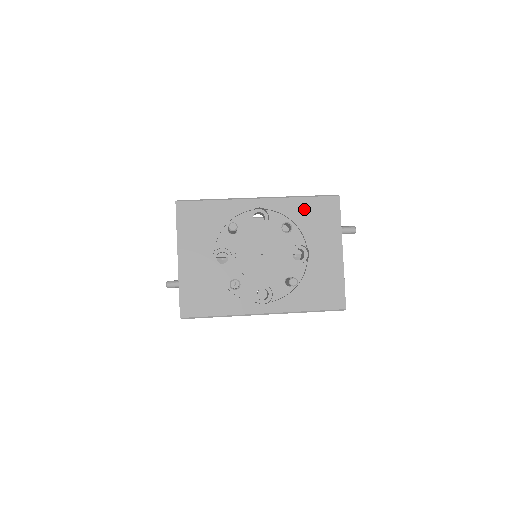
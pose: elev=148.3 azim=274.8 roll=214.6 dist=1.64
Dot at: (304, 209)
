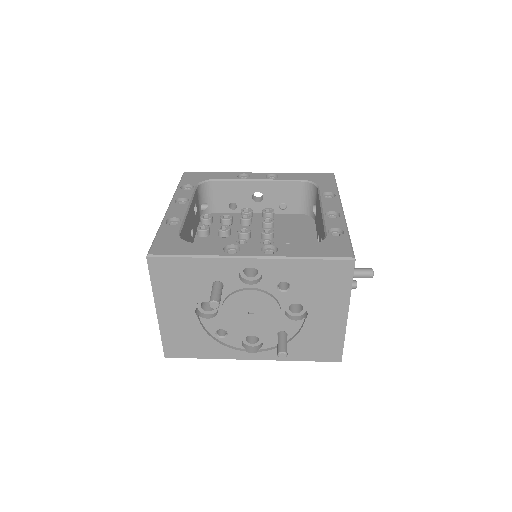
Dot at: (307, 272)
